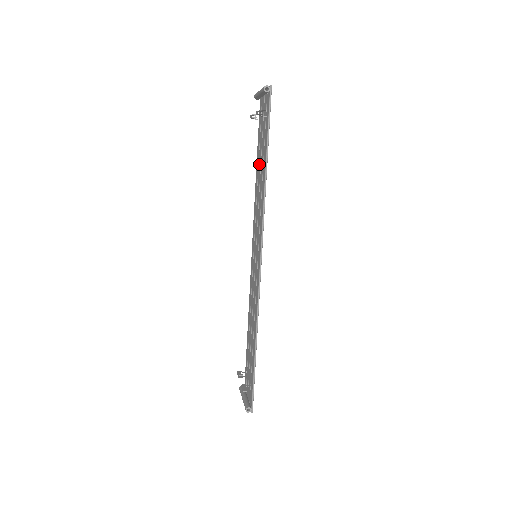
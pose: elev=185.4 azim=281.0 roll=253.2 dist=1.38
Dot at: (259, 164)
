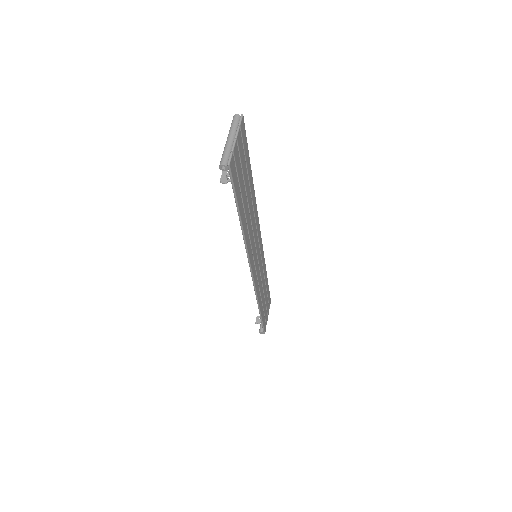
Dot at: occluded
